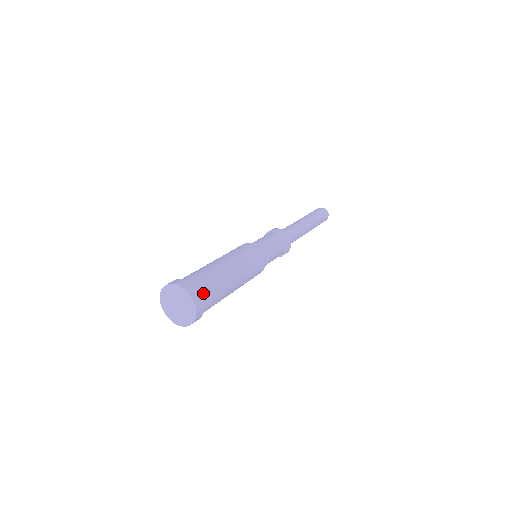
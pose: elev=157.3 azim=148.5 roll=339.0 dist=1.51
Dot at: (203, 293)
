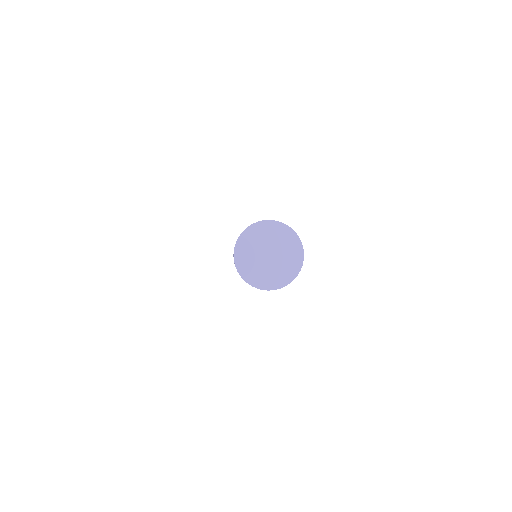
Dot at: occluded
